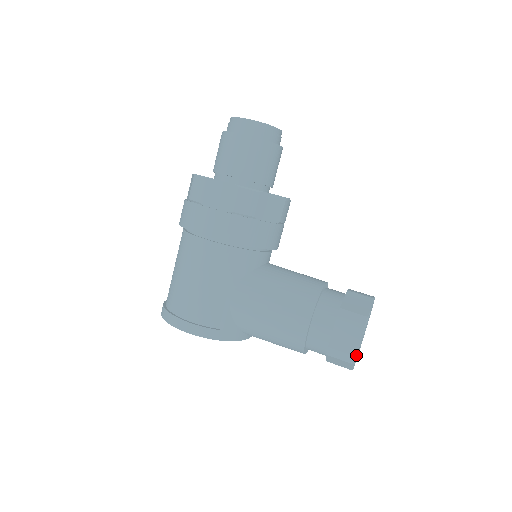
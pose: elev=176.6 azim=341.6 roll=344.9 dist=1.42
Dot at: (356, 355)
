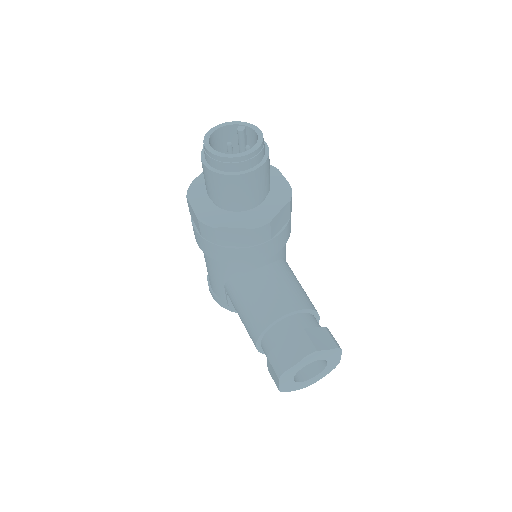
Dot at: (279, 390)
